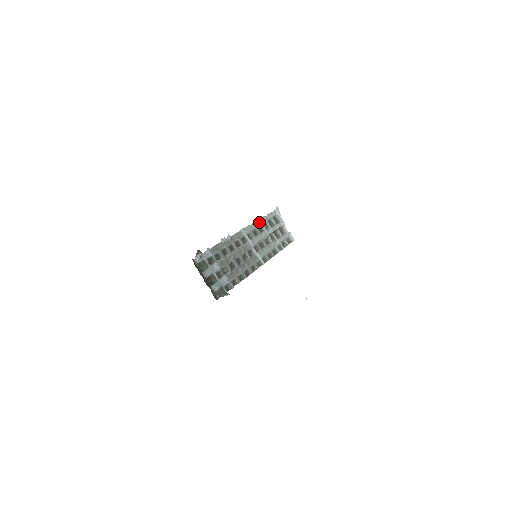
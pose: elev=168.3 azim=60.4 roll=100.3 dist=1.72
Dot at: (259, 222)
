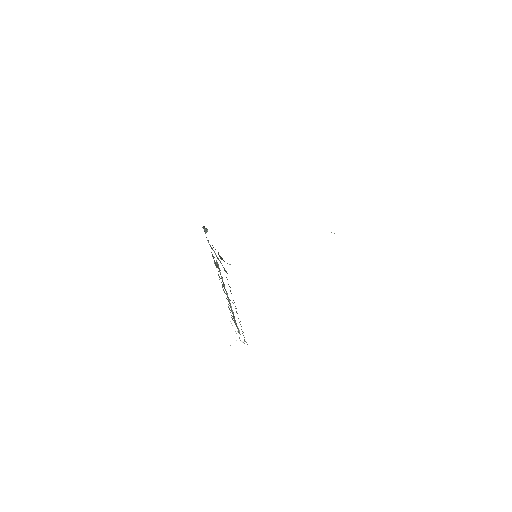
Dot at: occluded
